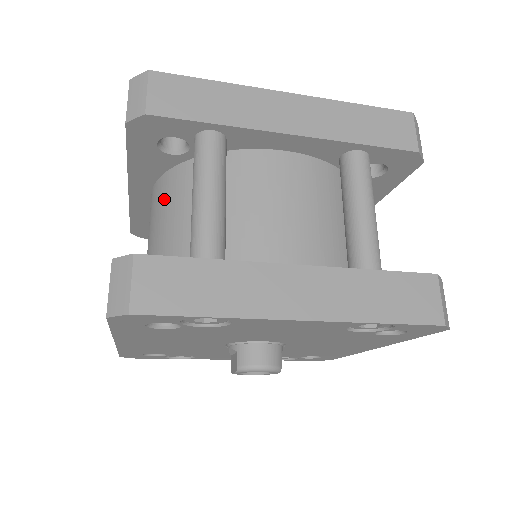
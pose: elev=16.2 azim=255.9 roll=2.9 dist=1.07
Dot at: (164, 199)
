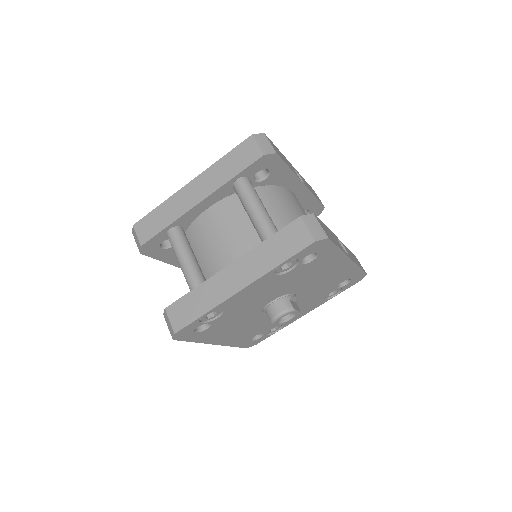
Dot at: occluded
